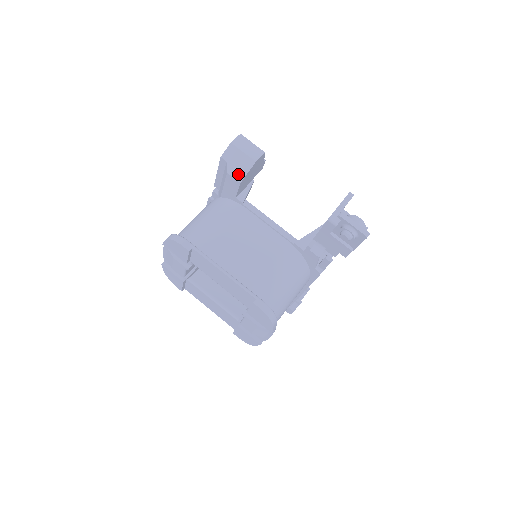
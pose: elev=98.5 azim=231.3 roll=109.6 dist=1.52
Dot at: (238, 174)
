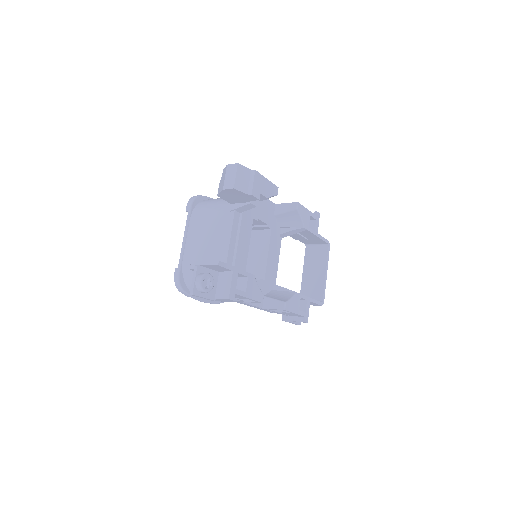
Dot at: (219, 189)
